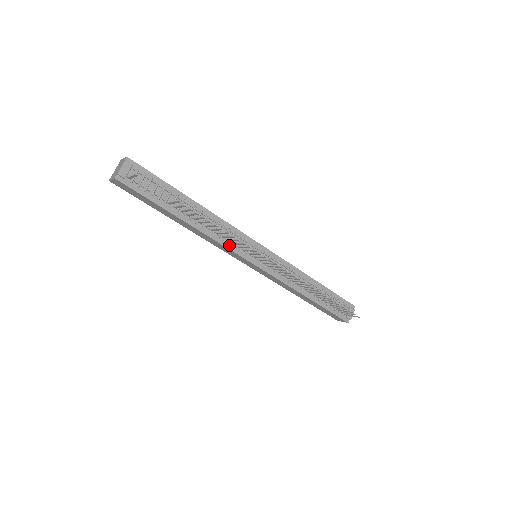
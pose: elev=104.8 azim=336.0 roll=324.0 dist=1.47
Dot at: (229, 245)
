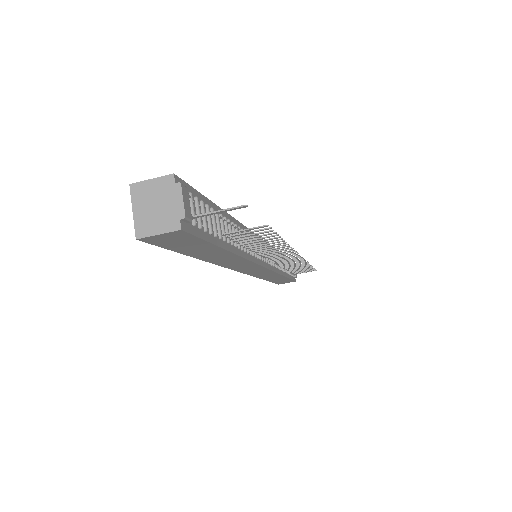
Dot at: (255, 258)
